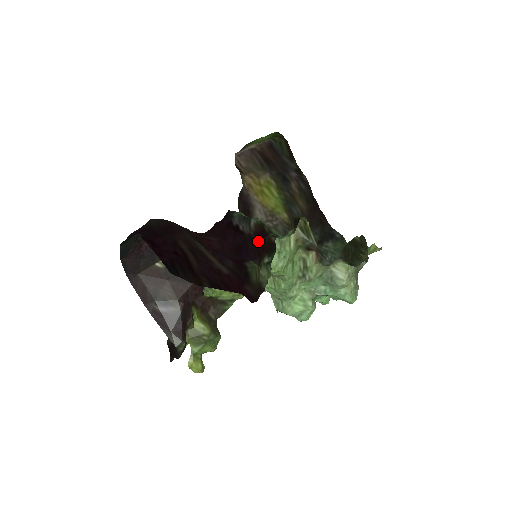
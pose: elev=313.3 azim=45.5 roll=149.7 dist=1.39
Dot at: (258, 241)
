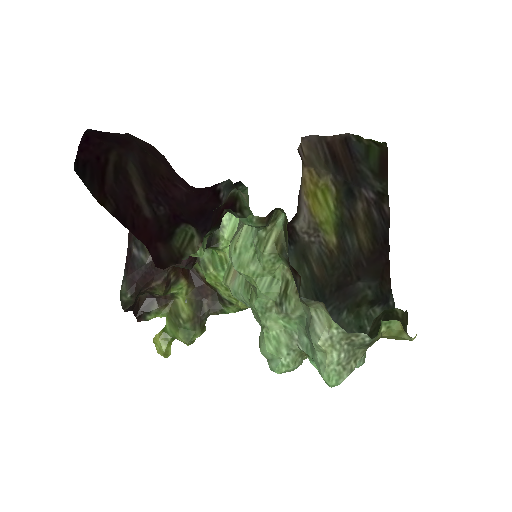
Dot at: (221, 213)
